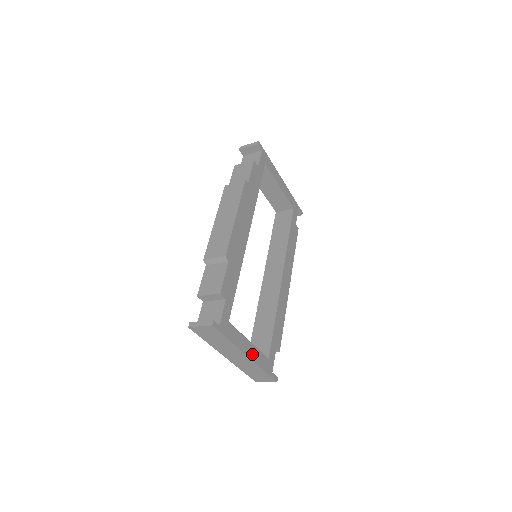
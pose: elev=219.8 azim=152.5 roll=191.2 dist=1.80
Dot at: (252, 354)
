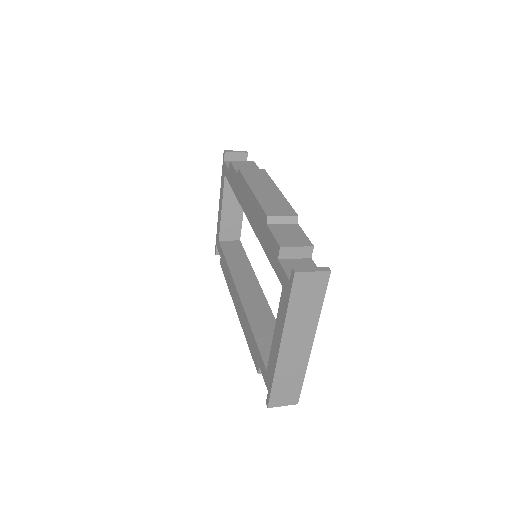
Dot at: occluded
